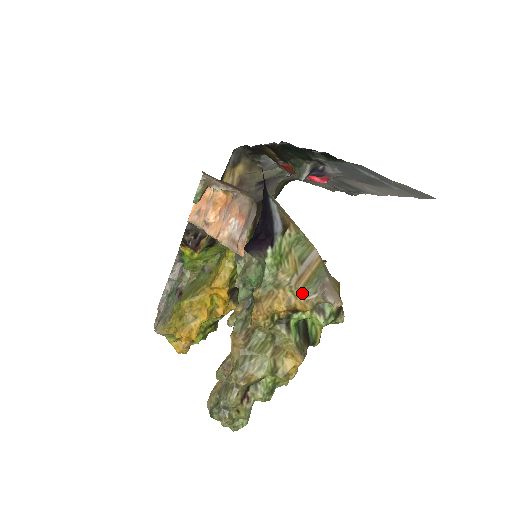
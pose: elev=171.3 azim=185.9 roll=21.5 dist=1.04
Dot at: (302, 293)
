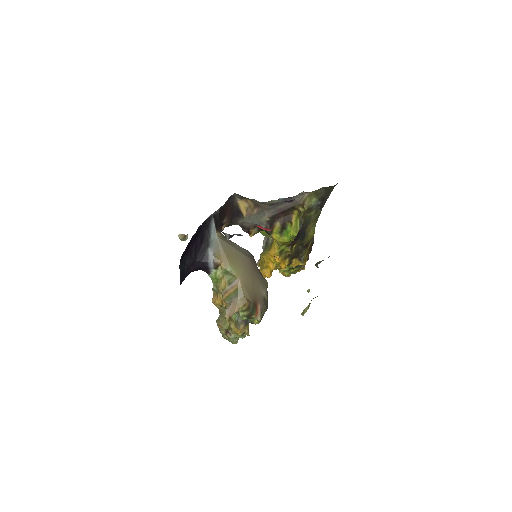
Dot at: (225, 301)
